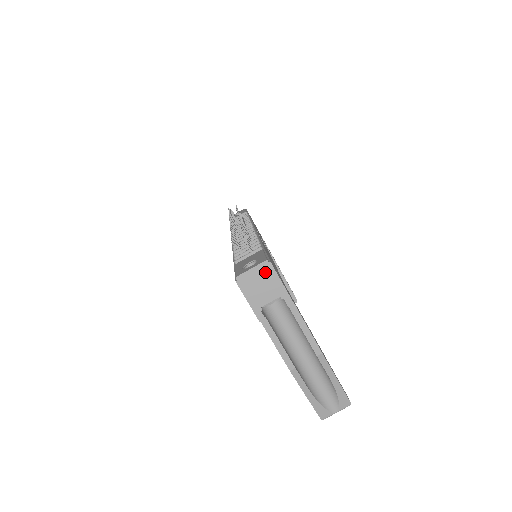
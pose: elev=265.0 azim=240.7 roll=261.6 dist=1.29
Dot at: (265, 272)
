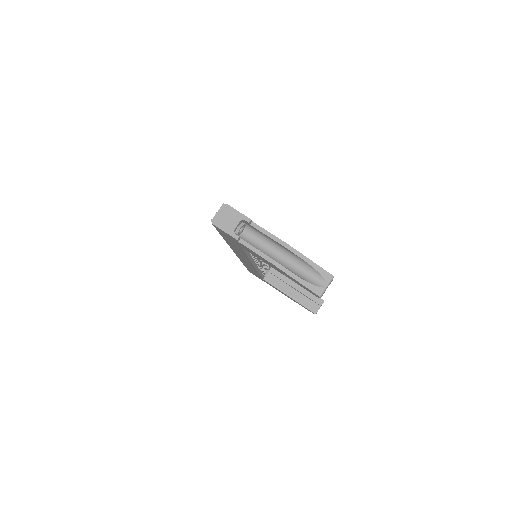
Dot at: (226, 210)
